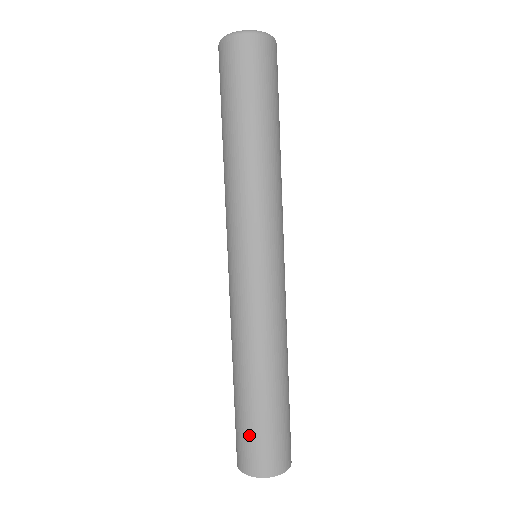
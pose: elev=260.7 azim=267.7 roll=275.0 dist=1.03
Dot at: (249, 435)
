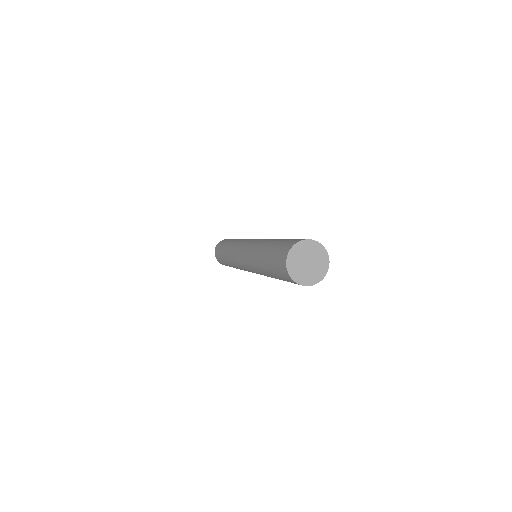
Dot at: (280, 246)
